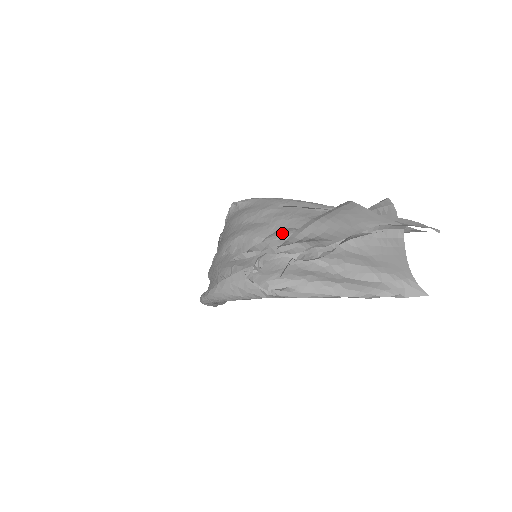
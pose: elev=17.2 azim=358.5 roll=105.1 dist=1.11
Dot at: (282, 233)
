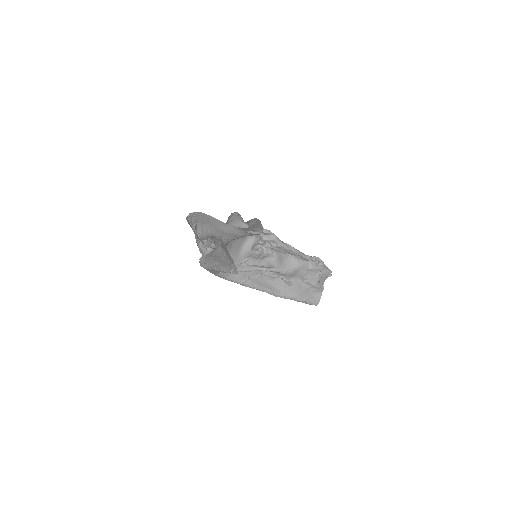
Dot at: occluded
